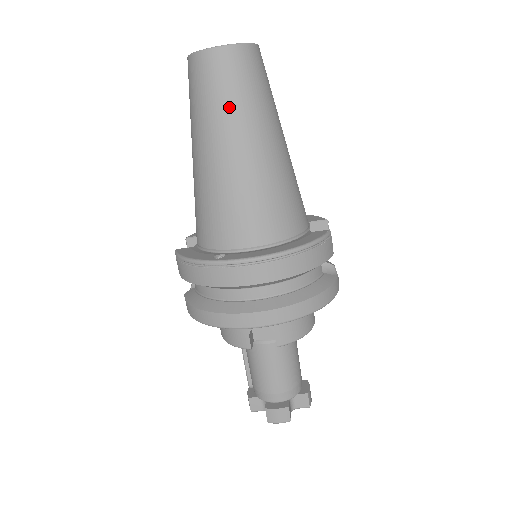
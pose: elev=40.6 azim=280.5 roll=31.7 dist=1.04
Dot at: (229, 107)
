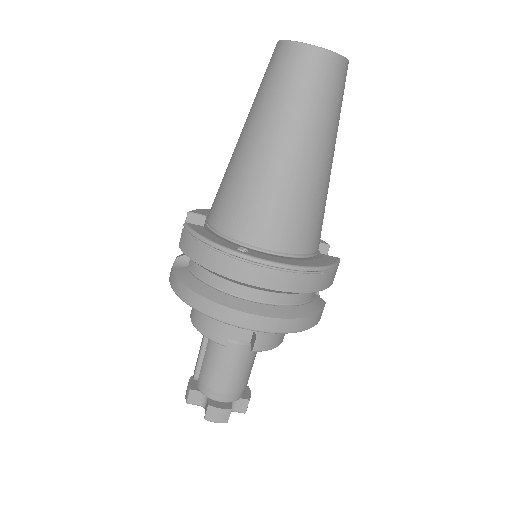
Dot at: (308, 110)
